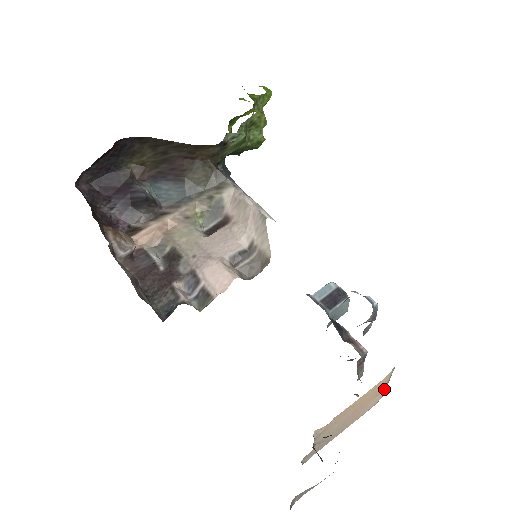
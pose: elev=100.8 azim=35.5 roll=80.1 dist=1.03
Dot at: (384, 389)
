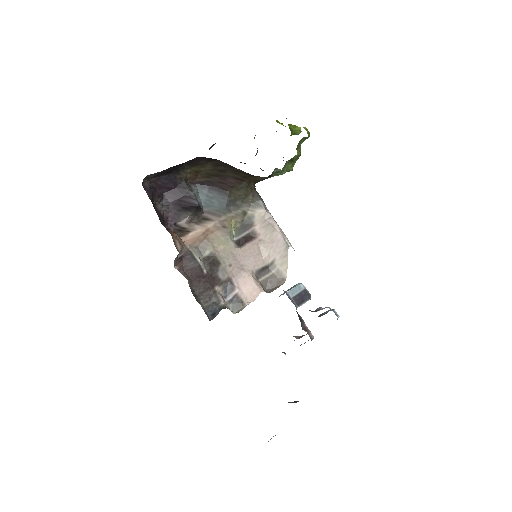
Dot at: occluded
